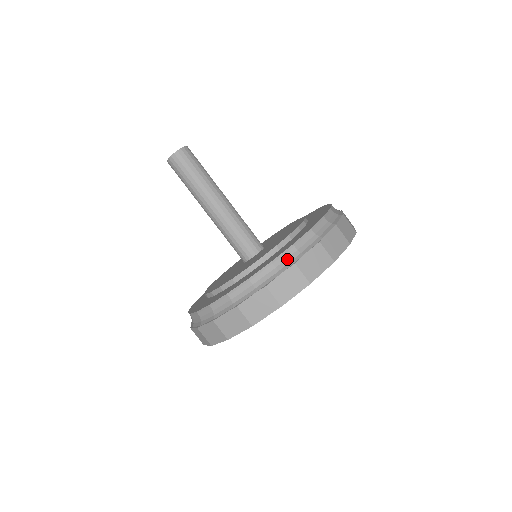
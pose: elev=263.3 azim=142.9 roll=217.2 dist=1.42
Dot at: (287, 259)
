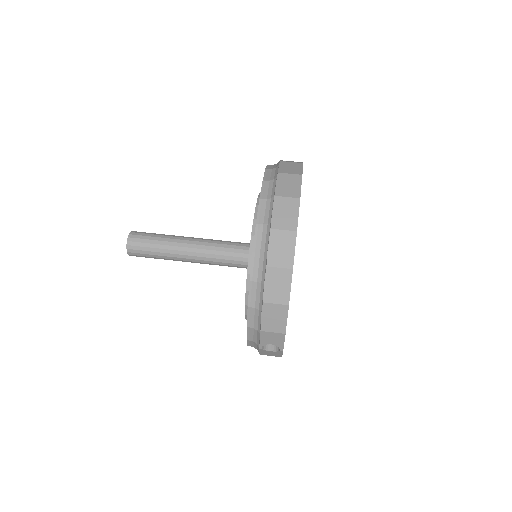
Dot at: occluded
